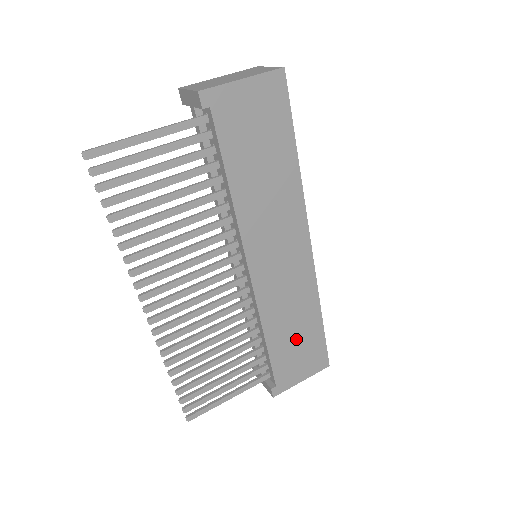
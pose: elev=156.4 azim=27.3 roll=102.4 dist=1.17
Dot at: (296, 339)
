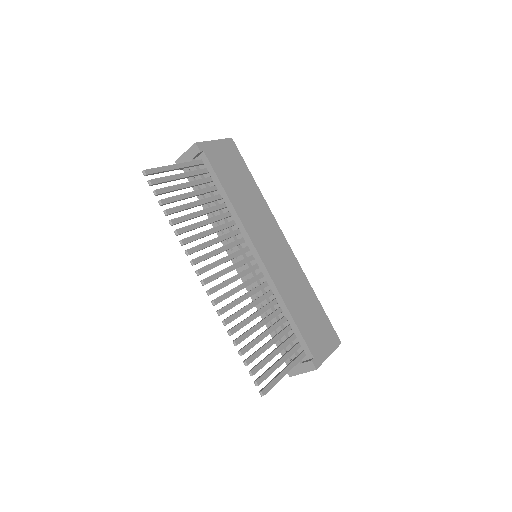
Dot at: (309, 315)
